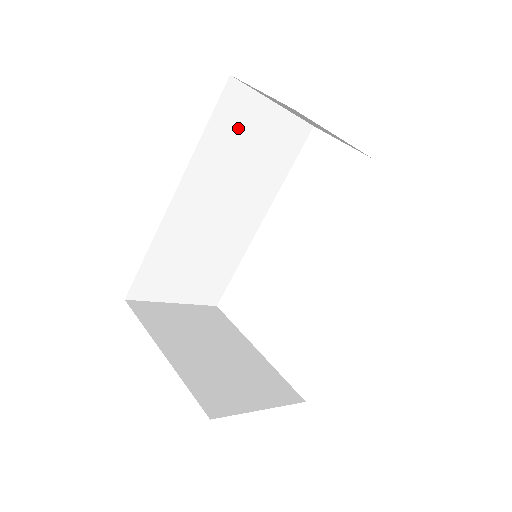
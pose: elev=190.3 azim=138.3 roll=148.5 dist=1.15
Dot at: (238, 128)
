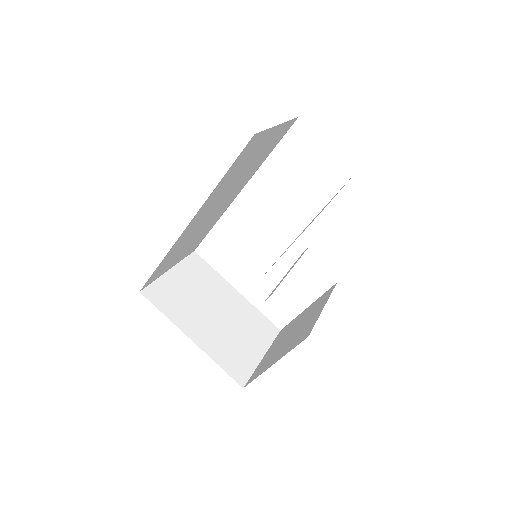
Dot at: (246, 158)
